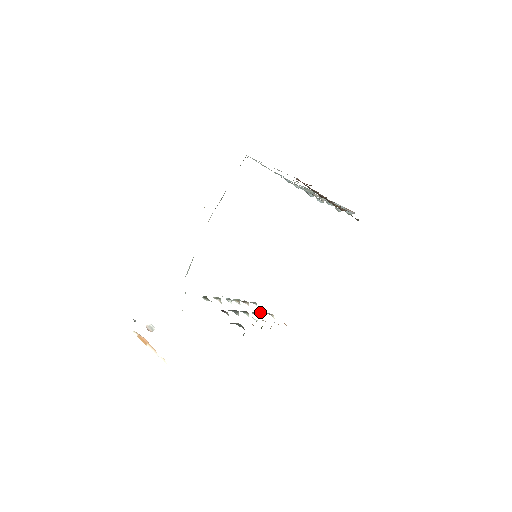
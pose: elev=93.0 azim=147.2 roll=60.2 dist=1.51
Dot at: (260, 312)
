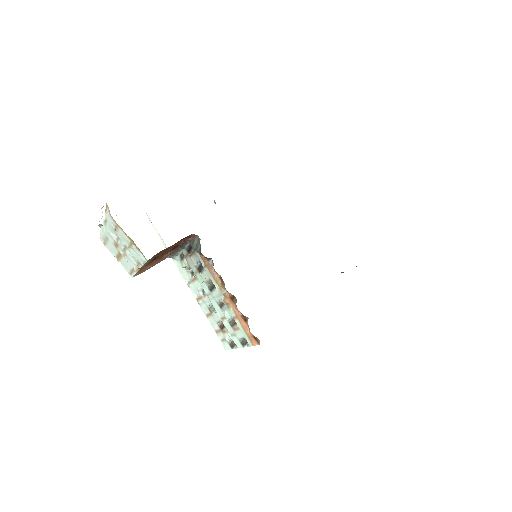
Dot at: (234, 322)
